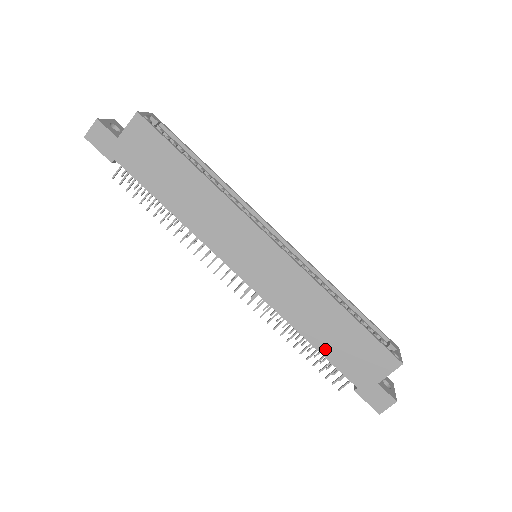
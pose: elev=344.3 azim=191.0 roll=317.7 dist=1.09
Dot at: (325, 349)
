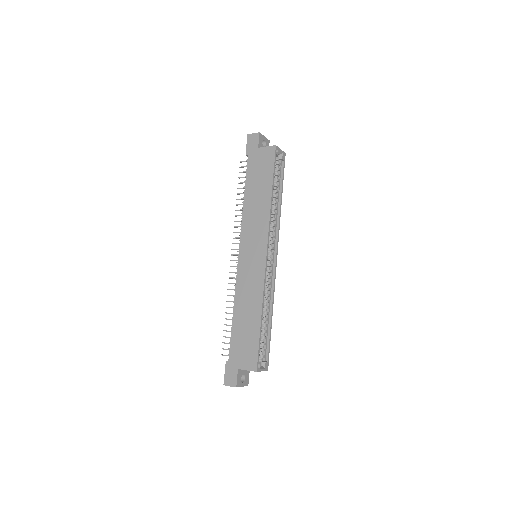
Dot at: (235, 327)
